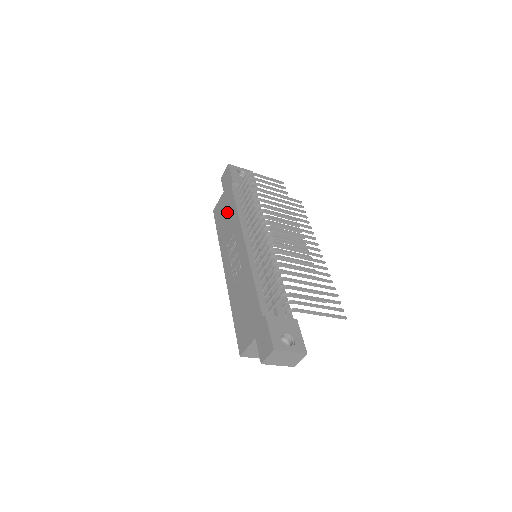
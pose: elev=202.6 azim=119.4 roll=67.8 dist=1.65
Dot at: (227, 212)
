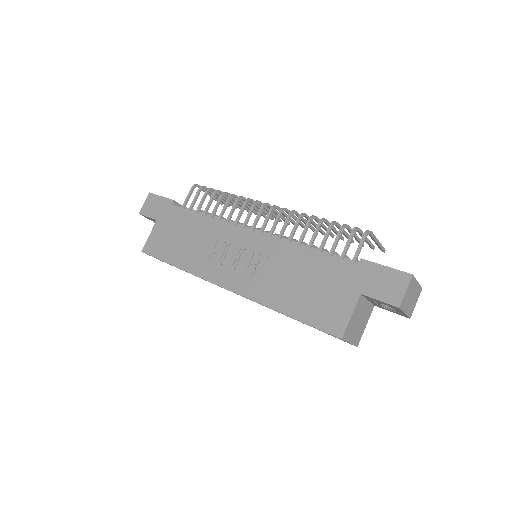
Dot at: (182, 231)
